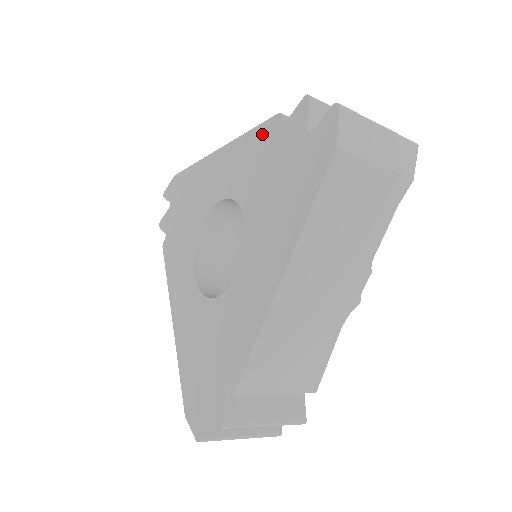
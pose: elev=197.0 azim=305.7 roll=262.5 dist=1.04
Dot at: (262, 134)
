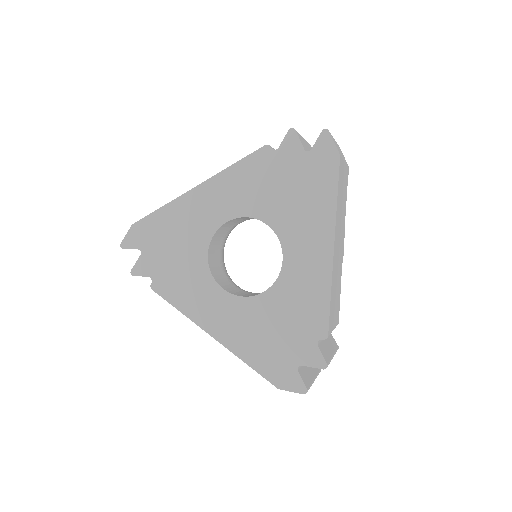
Dot at: (253, 163)
